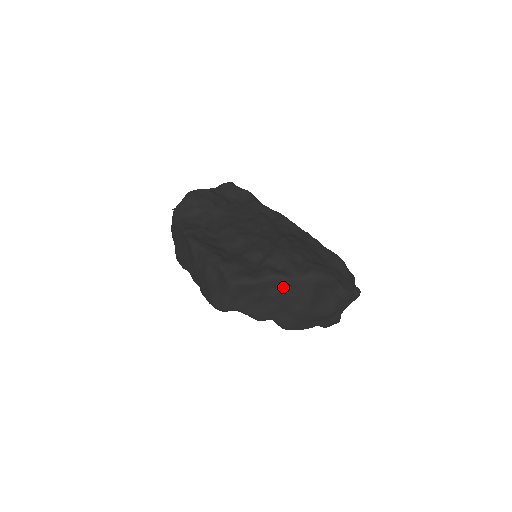
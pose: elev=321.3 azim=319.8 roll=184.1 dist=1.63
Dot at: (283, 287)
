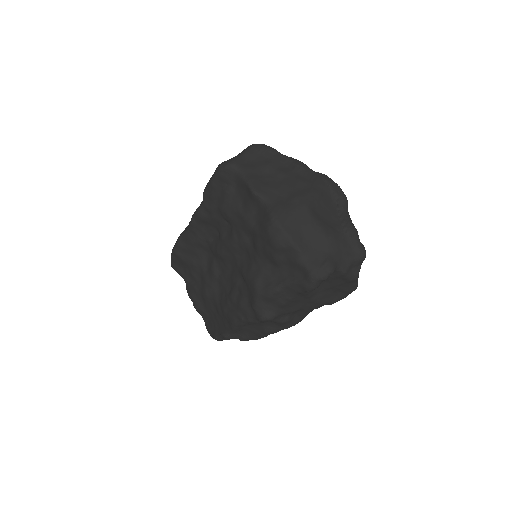
Dot at: (296, 168)
